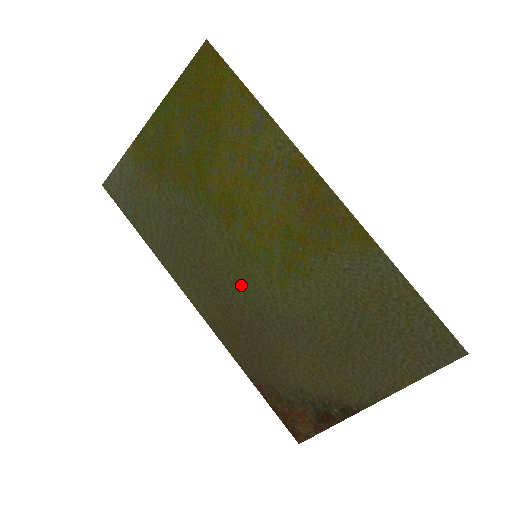
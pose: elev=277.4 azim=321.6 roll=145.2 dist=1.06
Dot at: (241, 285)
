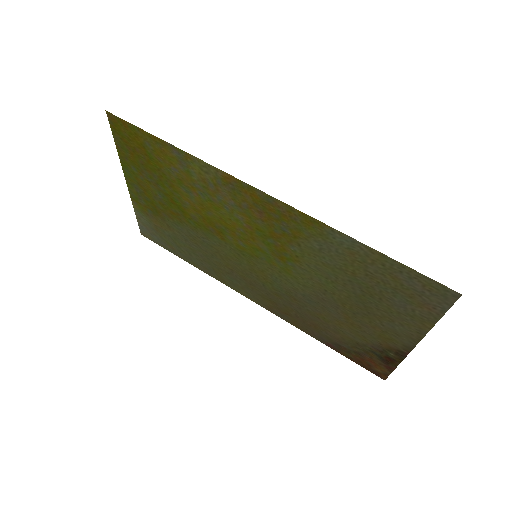
Dot at: (263, 279)
